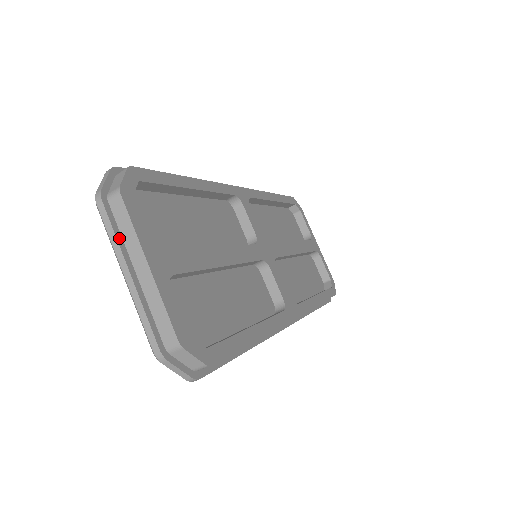
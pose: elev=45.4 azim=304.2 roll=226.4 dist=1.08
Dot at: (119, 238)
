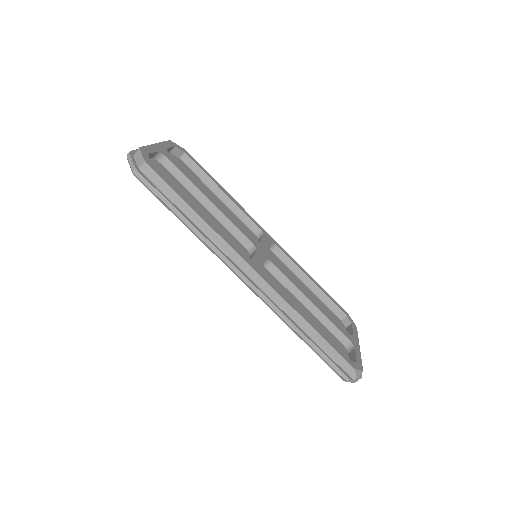
Dot at: occluded
